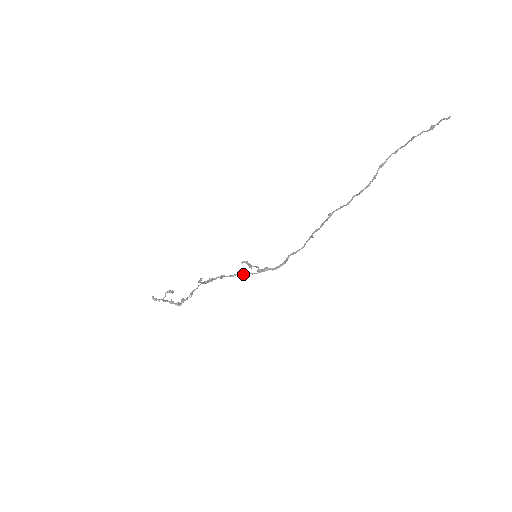
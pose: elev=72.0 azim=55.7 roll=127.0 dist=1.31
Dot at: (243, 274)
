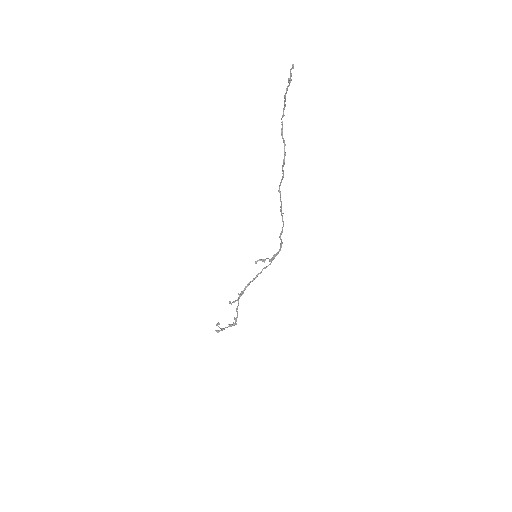
Dot at: (261, 272)
